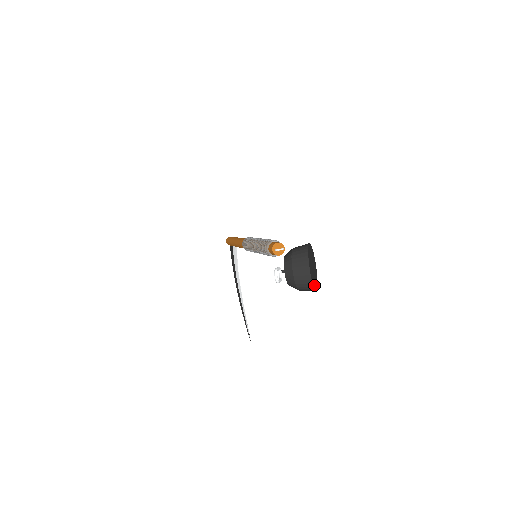
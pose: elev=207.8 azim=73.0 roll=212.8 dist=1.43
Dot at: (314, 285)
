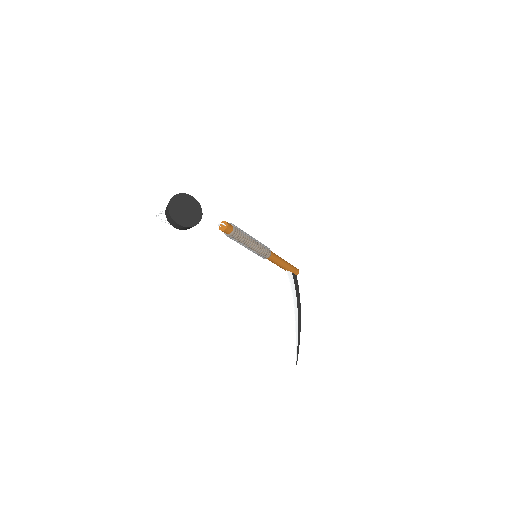
Dot at: (178, 220)
